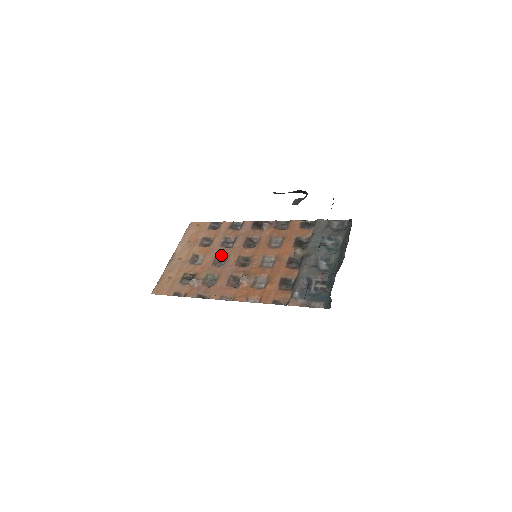
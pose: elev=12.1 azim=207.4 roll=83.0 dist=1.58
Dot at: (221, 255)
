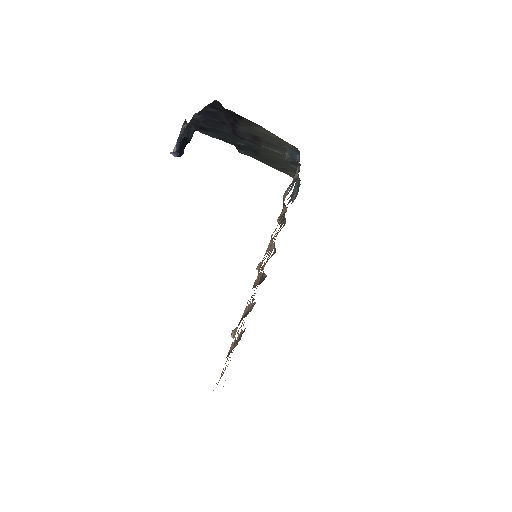
Dot at: occluded
